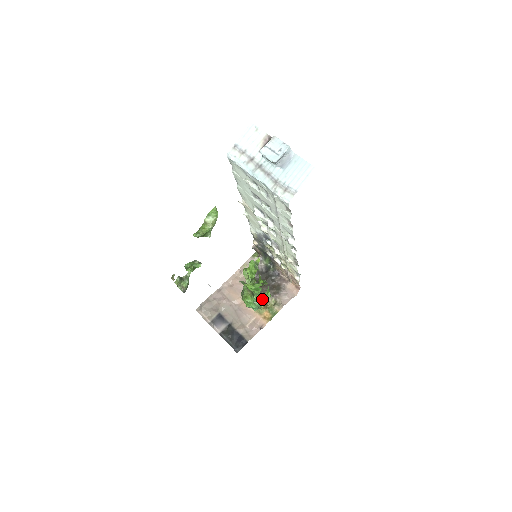
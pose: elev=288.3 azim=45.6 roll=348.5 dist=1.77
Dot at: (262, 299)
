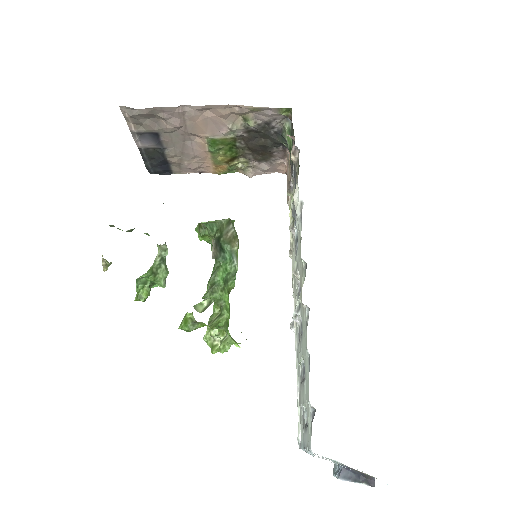
Dot at: occluded
